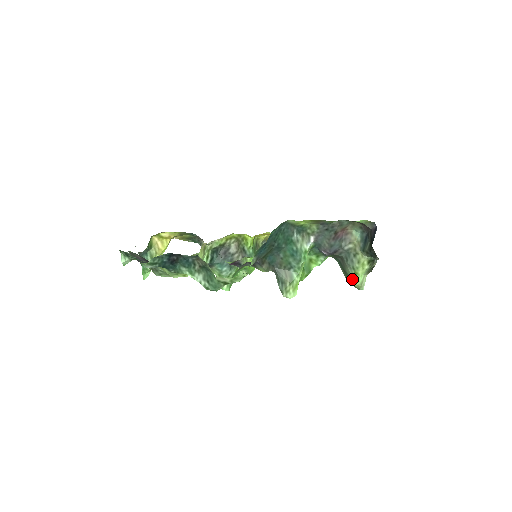
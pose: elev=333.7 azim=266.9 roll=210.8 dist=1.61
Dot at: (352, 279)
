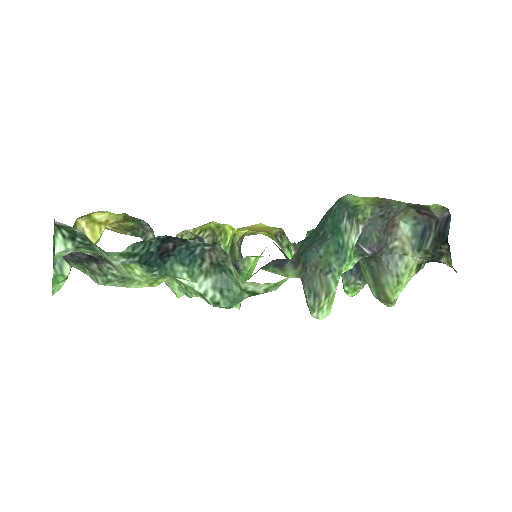
Dot at: (390, 291)
